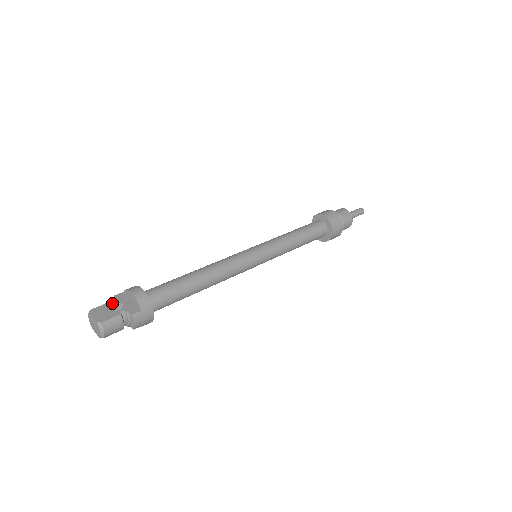
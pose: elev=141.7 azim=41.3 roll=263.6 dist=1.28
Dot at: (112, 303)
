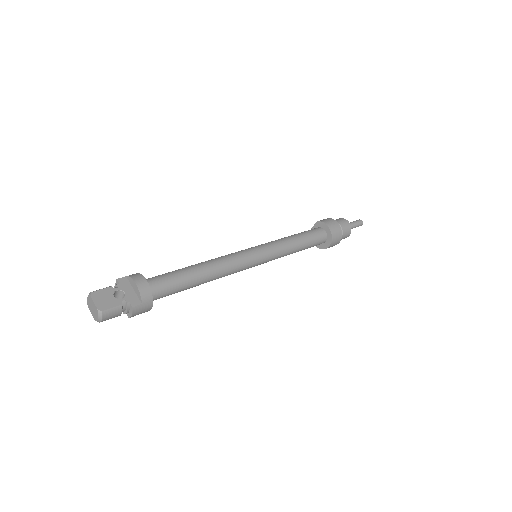
Dot at: (114, 288)
